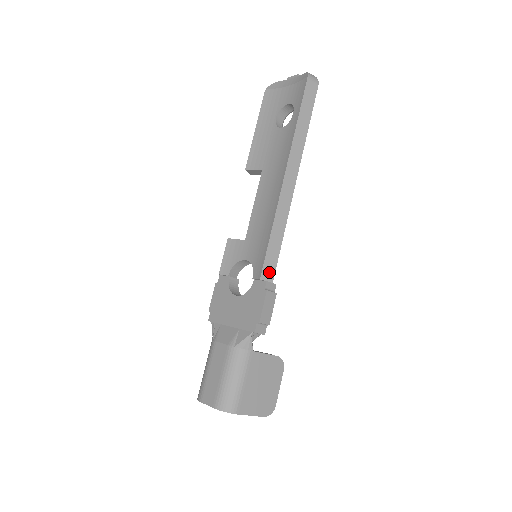
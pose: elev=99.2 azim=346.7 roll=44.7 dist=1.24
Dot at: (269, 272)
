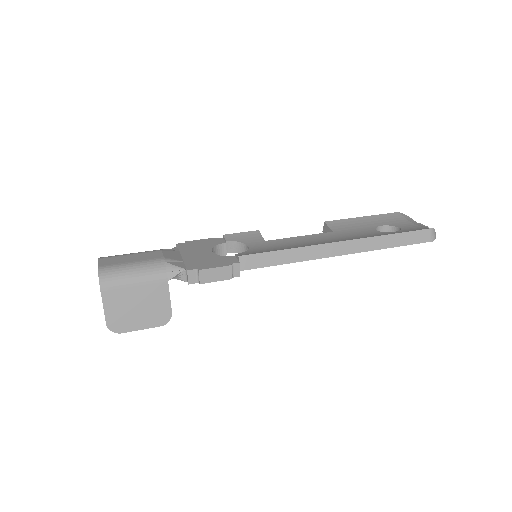
Dot at: (249, 263)
